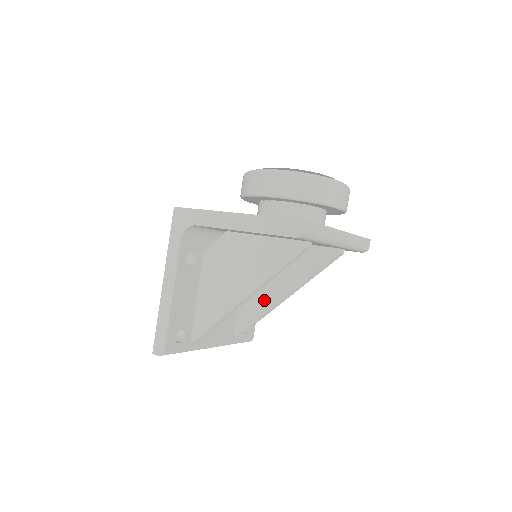
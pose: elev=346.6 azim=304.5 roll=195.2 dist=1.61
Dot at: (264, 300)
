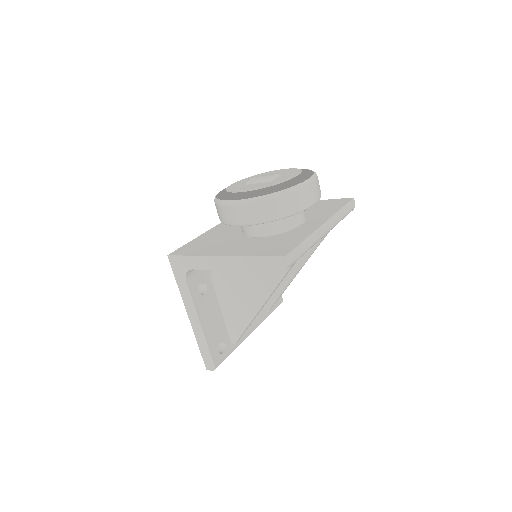
Dot at: occluded
